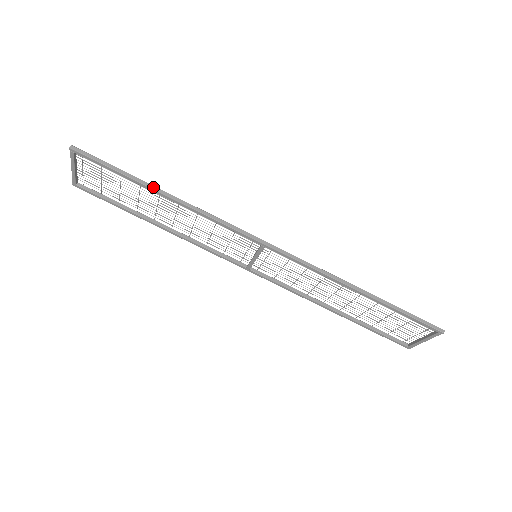
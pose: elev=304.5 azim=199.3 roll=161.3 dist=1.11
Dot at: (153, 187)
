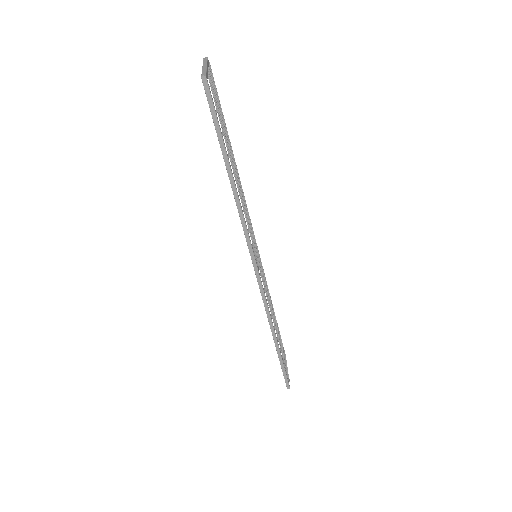
Dot at: (230, 172)
